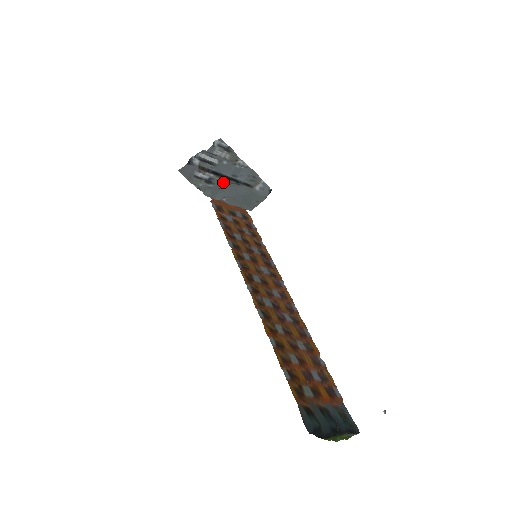
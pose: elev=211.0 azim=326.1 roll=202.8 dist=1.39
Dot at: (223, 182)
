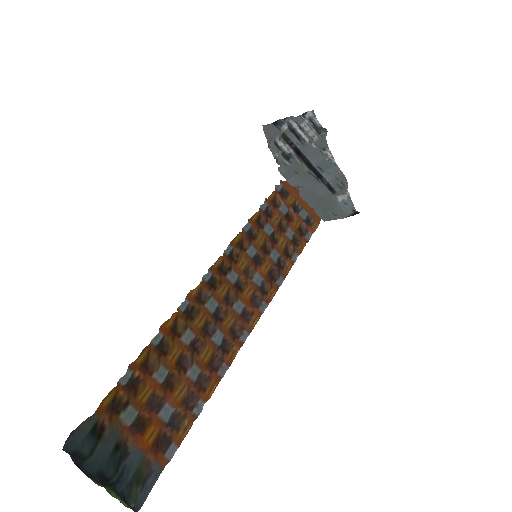
Dot at: (303, 167)
